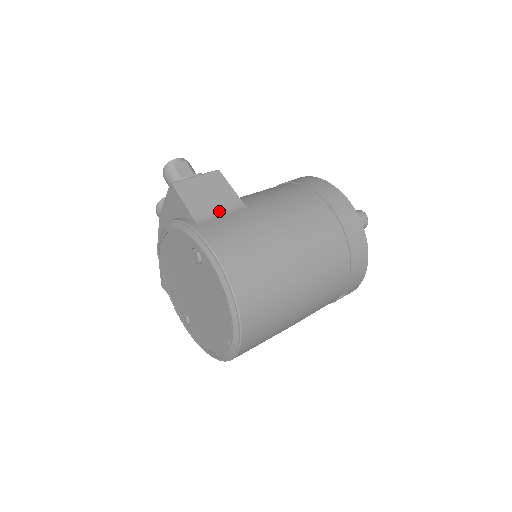
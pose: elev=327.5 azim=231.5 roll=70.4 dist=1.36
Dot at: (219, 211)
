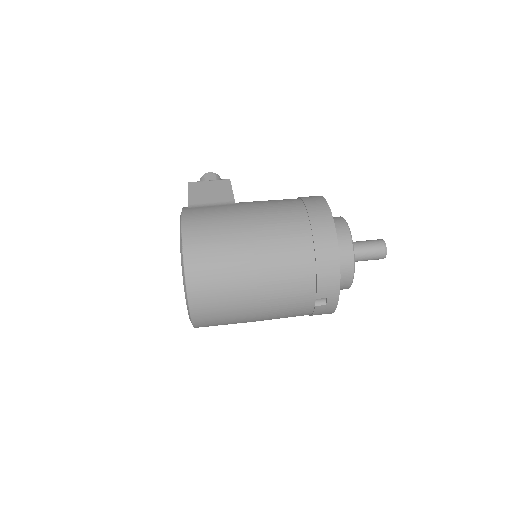
Dot at: (211, 203)
